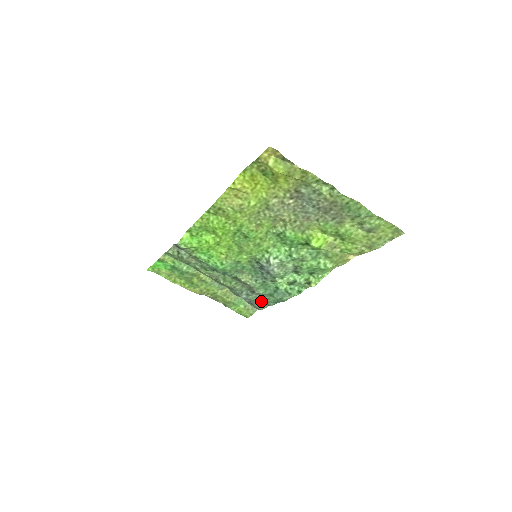
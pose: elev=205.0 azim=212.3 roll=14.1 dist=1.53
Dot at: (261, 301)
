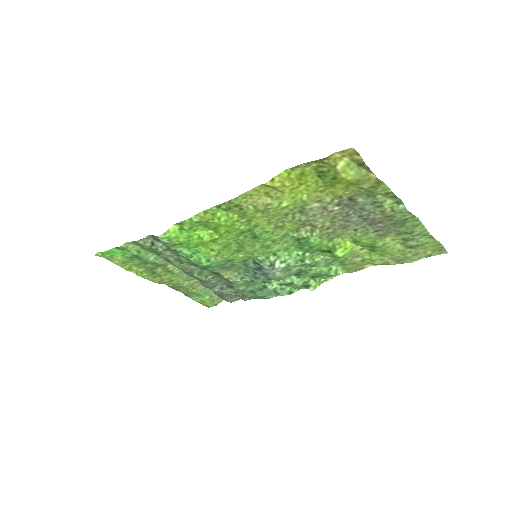
Dot at: (235, 295)
